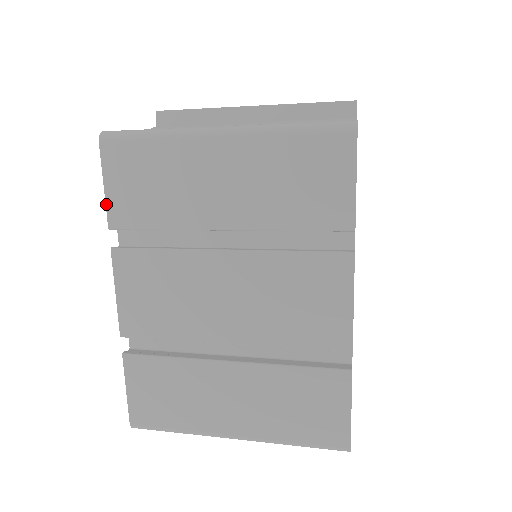
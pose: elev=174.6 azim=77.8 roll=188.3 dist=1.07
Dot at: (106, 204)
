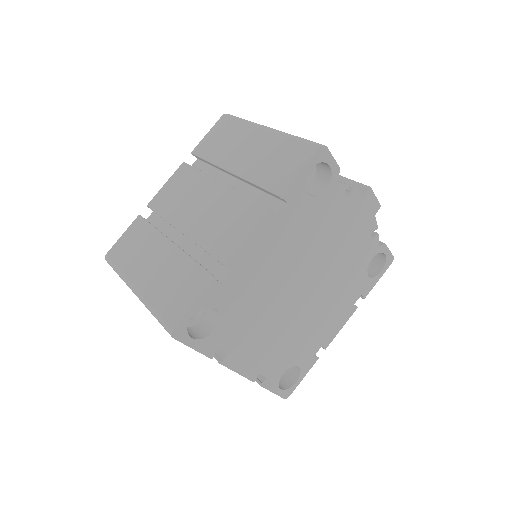
Dot at: (200, 142)
